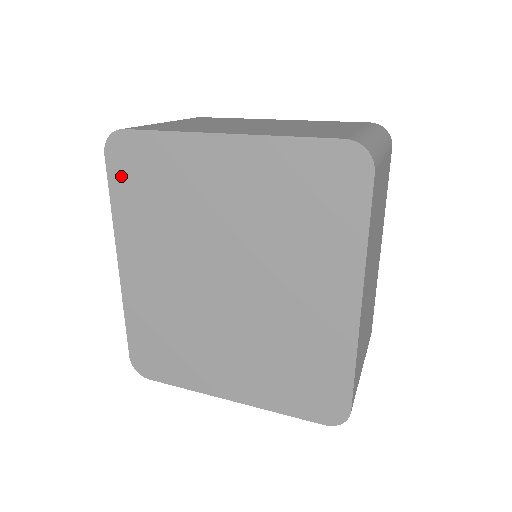
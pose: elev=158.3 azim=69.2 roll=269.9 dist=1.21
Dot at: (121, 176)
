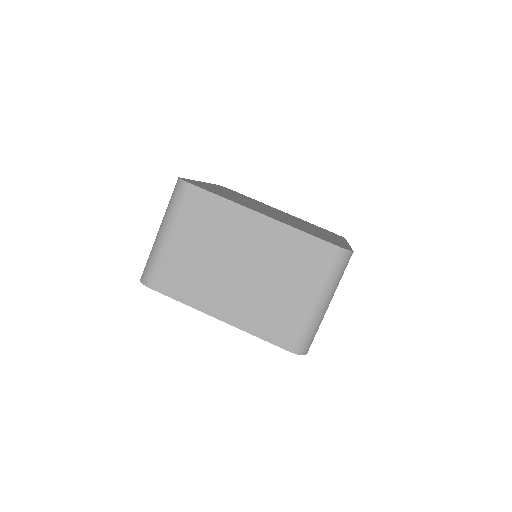
Dot at: occluded
